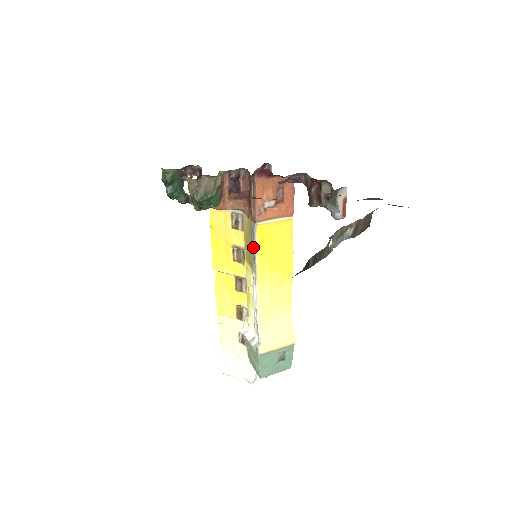
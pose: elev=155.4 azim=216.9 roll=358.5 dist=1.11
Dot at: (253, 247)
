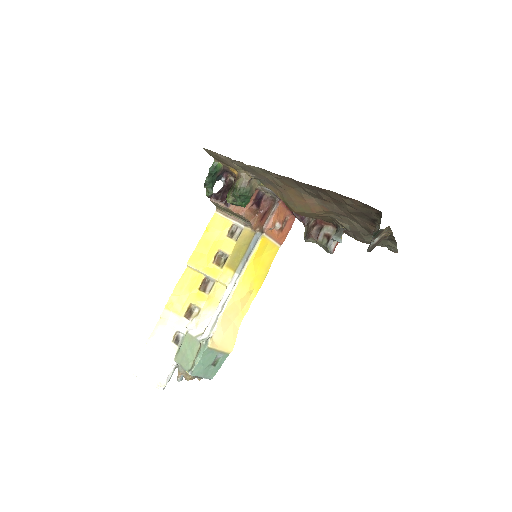
Dot at: (249, 252)
